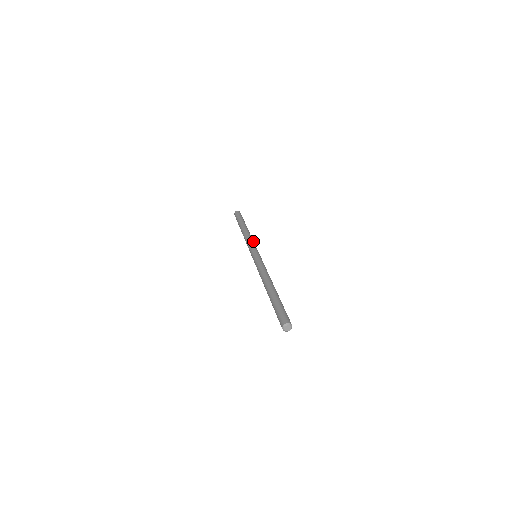
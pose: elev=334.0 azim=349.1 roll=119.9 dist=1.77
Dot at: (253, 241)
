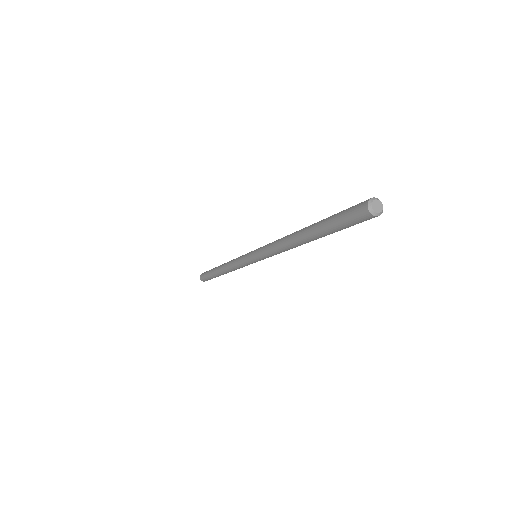
Dot at: occluded
